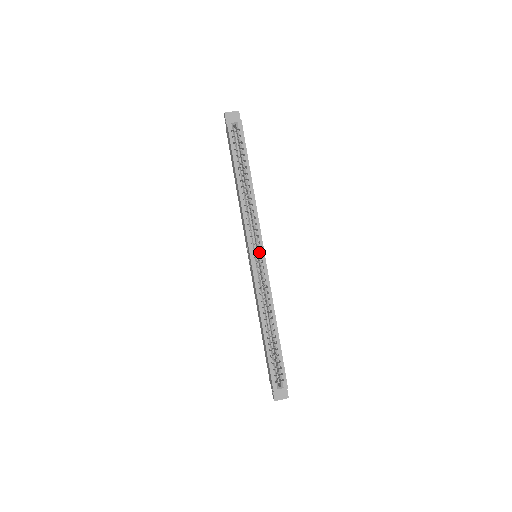
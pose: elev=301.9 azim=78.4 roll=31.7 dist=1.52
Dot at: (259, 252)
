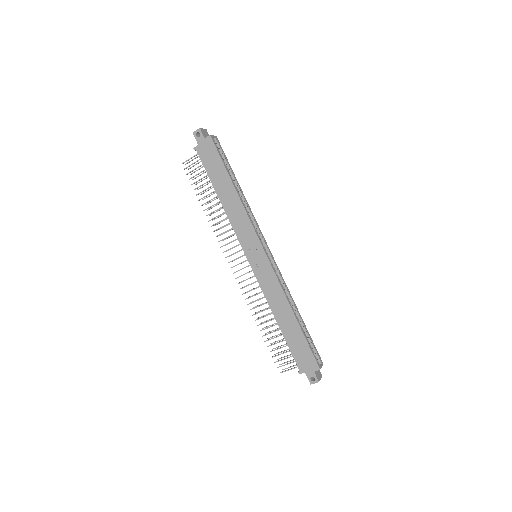
Dot at: (266, 248)
